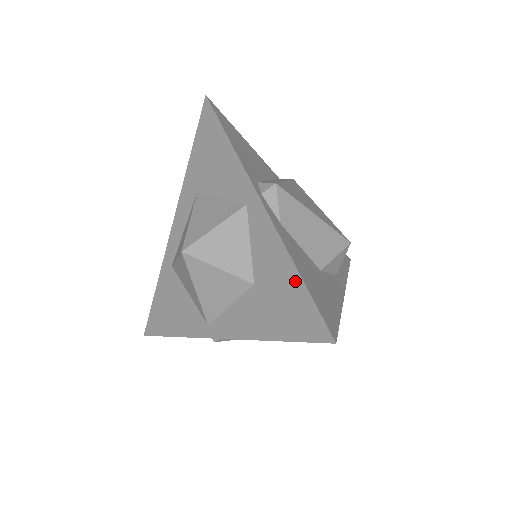
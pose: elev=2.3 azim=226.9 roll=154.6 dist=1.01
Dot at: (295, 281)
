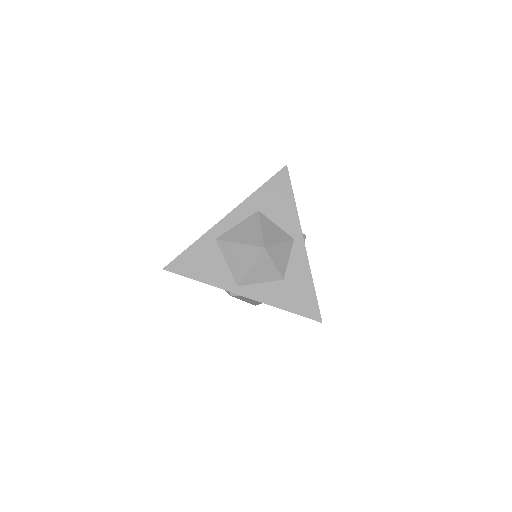
Dot at: (311, 289)
